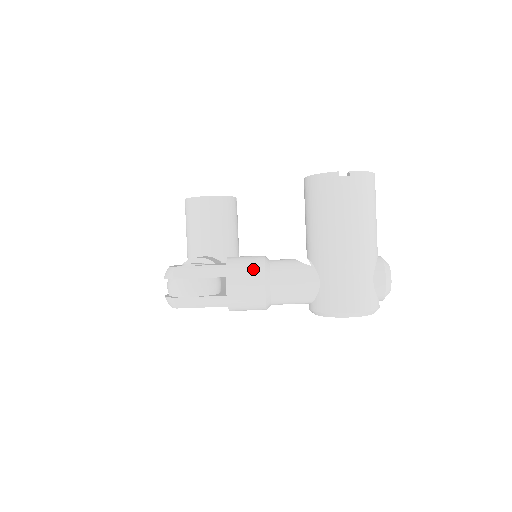
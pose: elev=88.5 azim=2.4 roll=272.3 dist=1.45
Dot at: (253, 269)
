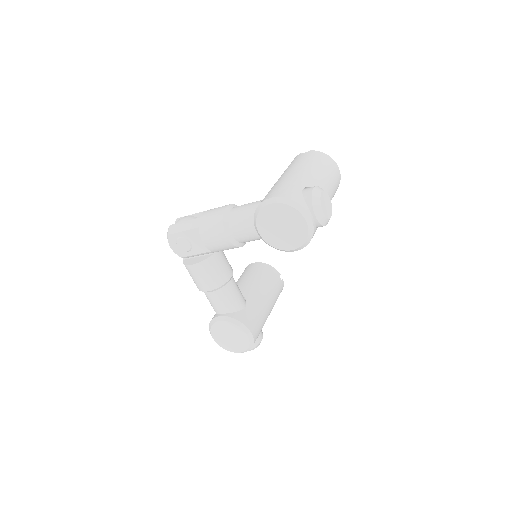
Dot at: occluded
